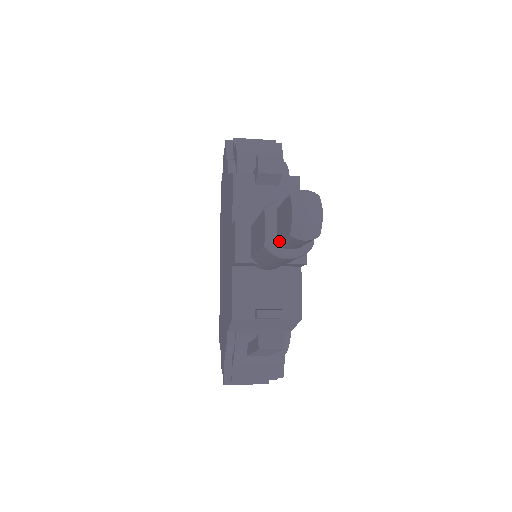
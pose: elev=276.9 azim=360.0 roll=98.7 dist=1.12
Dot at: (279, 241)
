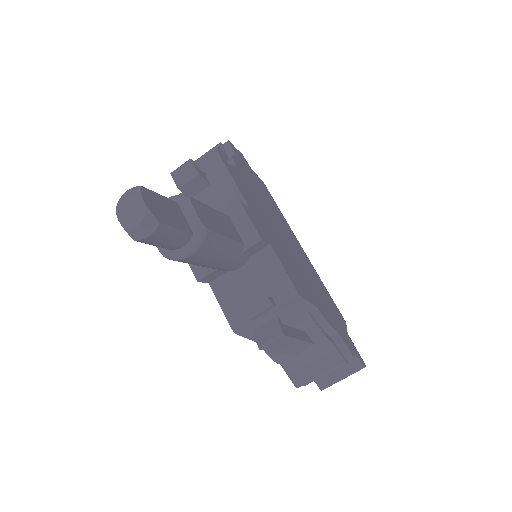
Dot at: (162, 247)
